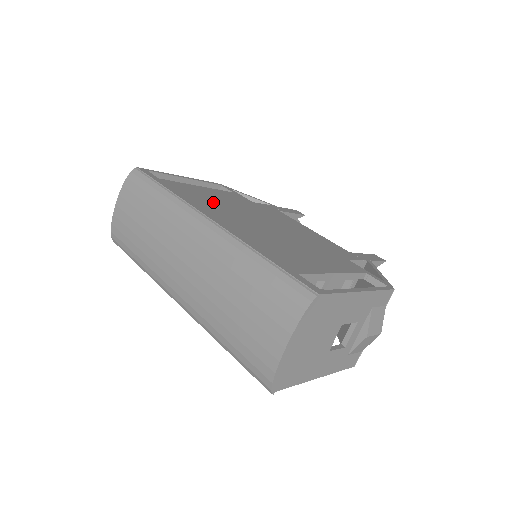
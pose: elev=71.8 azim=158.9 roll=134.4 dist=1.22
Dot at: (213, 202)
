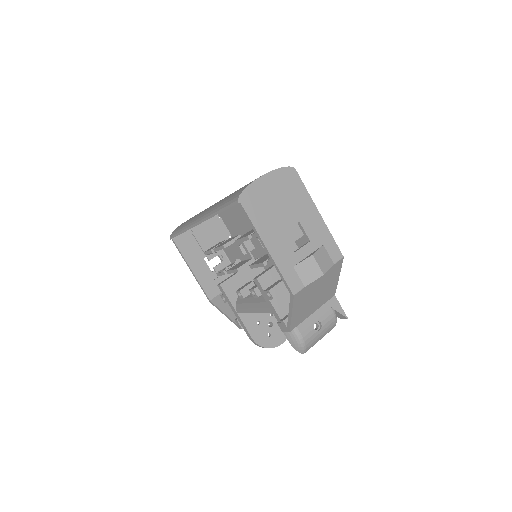
Dot at: occluded
